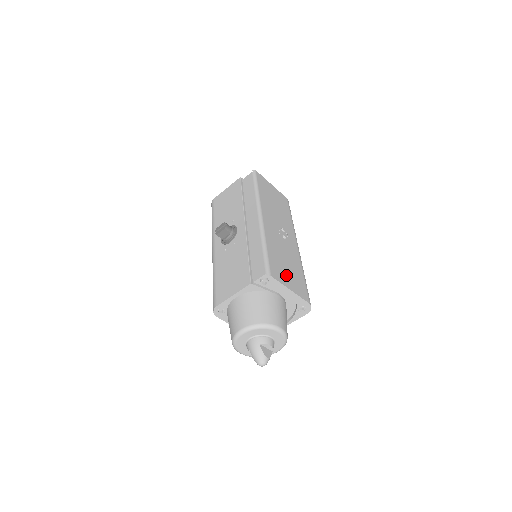
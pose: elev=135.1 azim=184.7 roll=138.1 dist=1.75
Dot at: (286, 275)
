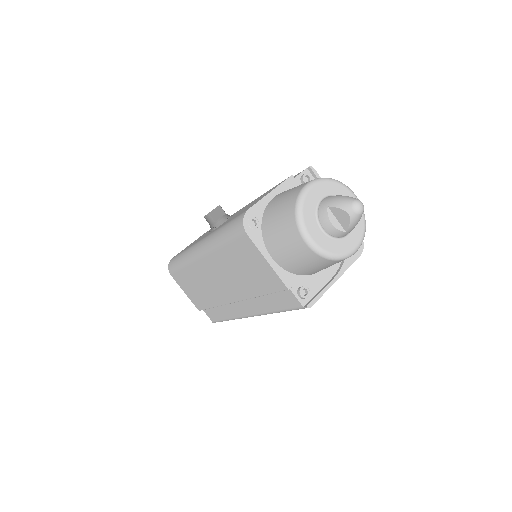
Dot at: occluded
